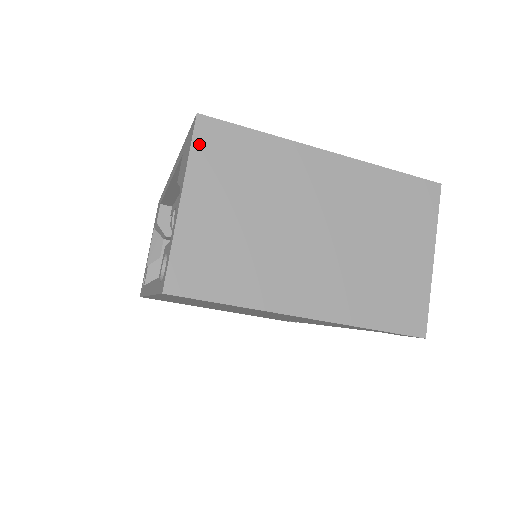
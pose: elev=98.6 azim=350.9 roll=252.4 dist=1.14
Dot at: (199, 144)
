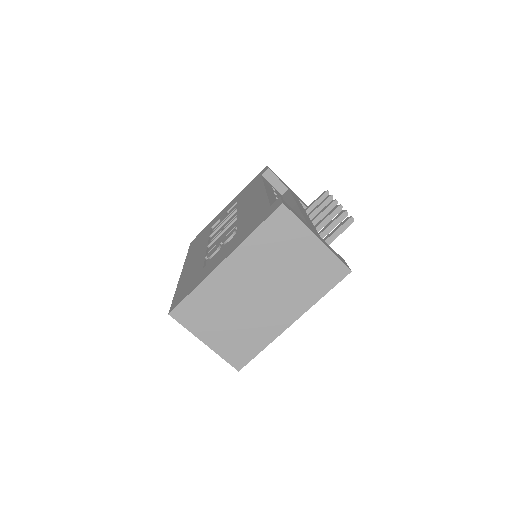
Dot at: (183, 322)
